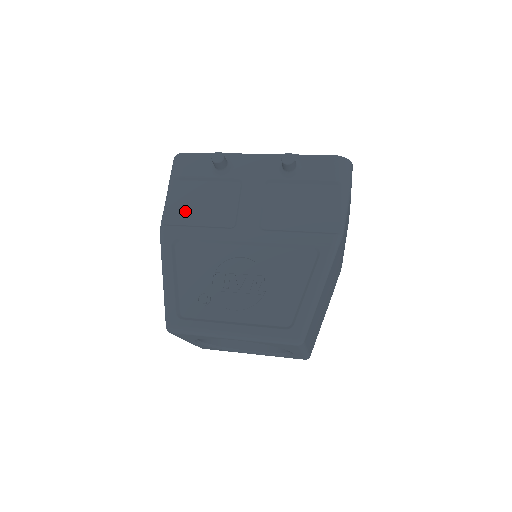
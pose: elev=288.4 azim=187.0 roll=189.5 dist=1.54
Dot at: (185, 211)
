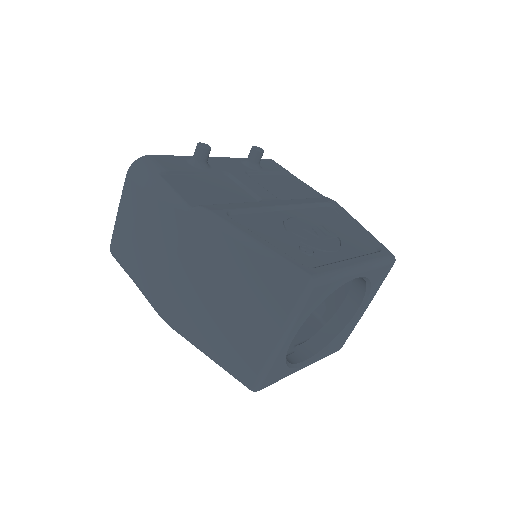
Dot at: (203, 195)
